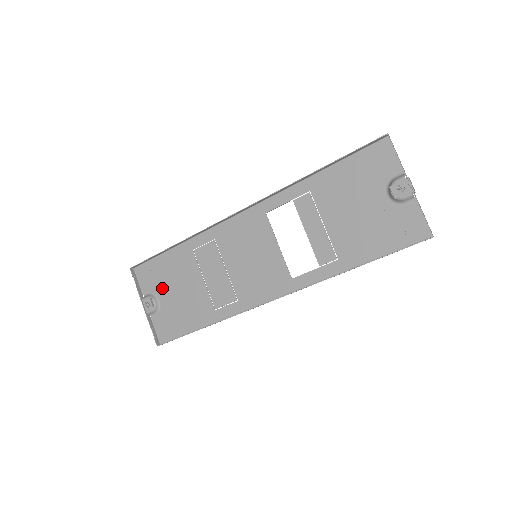
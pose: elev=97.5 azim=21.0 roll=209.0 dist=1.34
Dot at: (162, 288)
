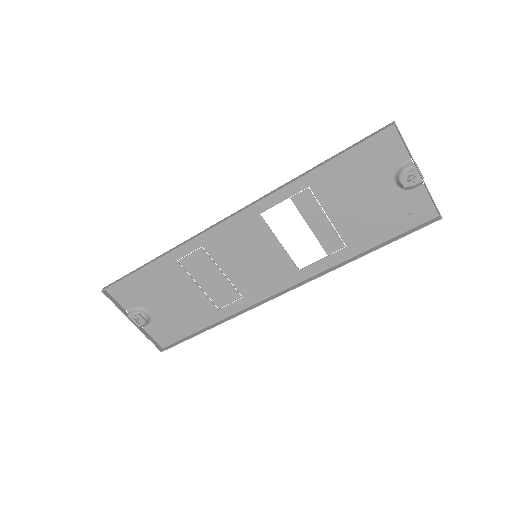
Dot at: (148, 301)
